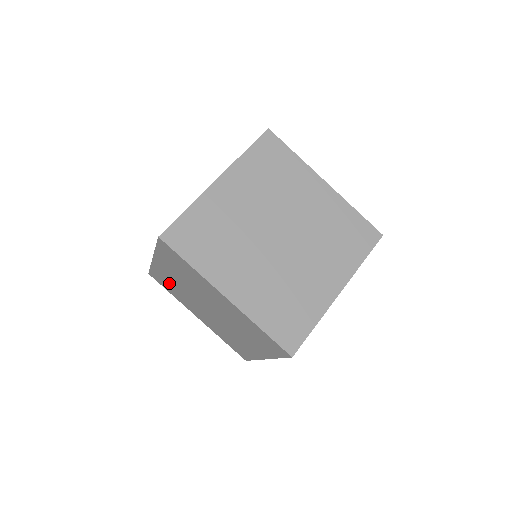
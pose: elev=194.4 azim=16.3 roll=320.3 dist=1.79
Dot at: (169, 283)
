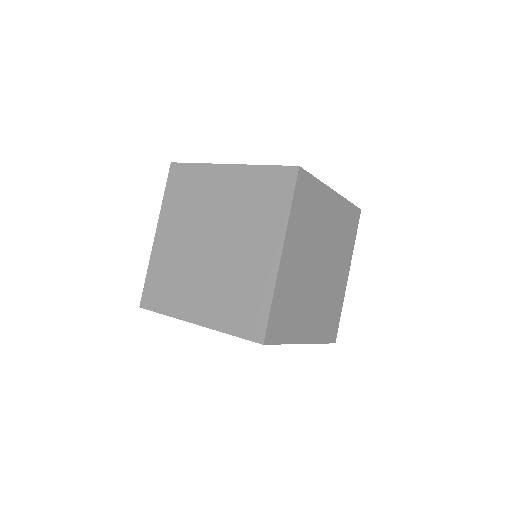
Dot at: occluded
